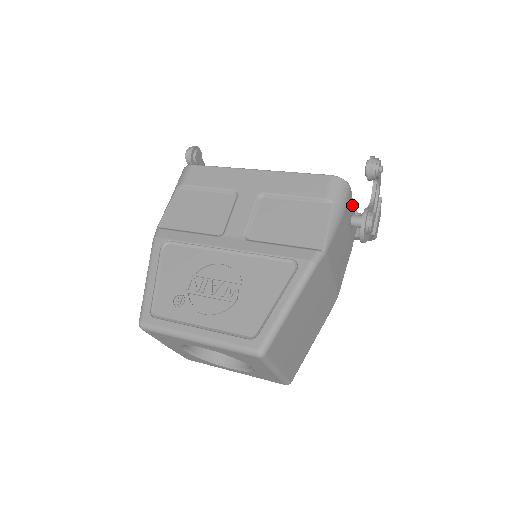
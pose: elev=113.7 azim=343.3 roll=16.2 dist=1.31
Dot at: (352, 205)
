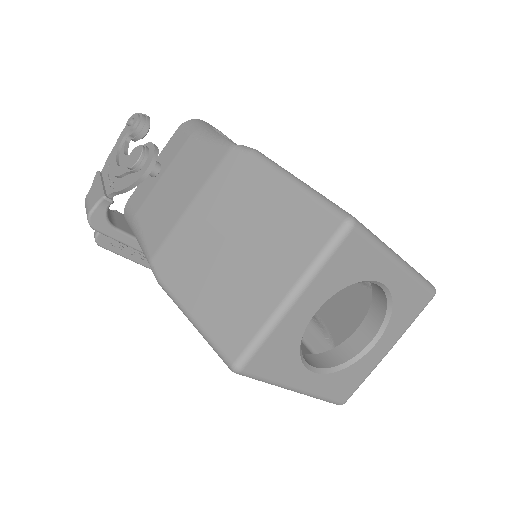
Dot at: occluded
